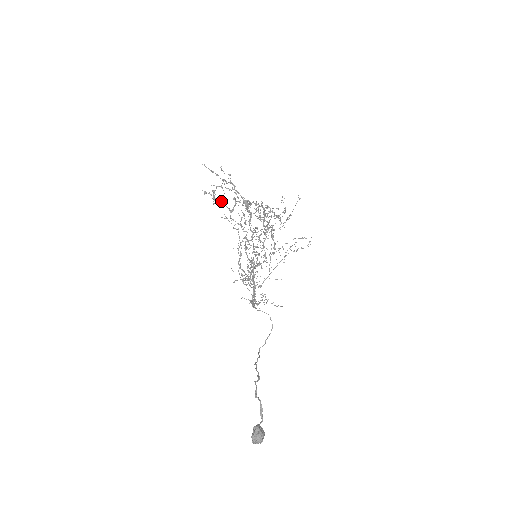
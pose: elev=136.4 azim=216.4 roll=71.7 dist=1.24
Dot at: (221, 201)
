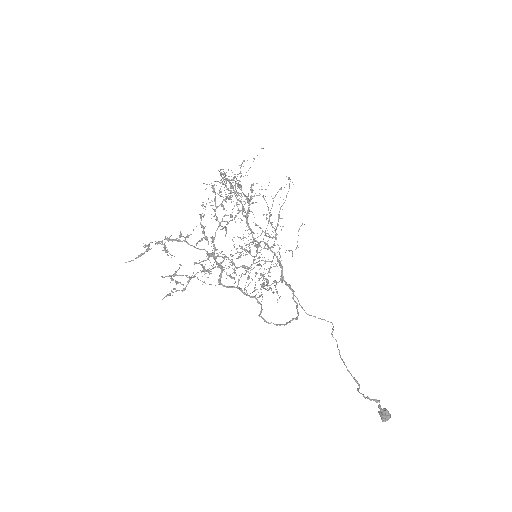
Dot at: (188, 281)
